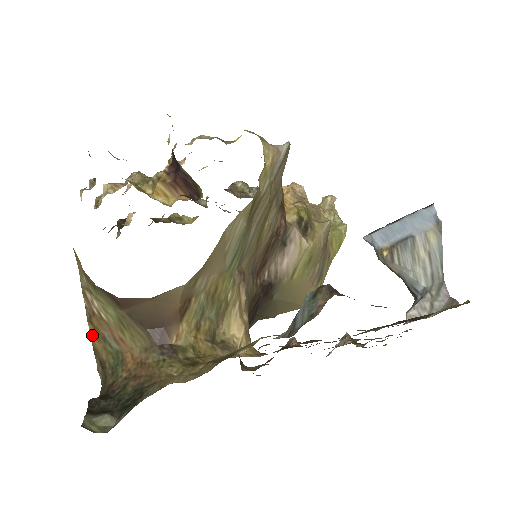
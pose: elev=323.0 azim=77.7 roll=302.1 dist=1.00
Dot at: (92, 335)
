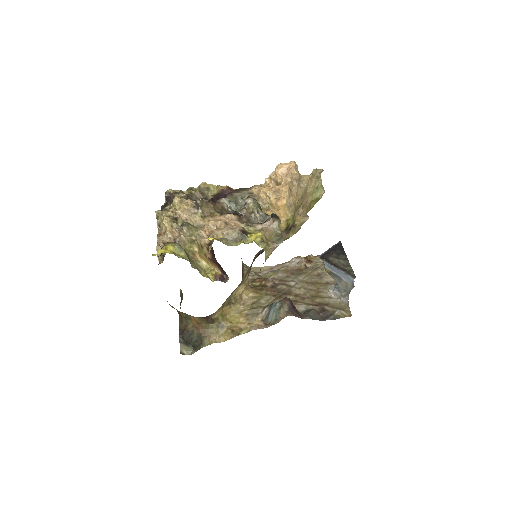
Dot at: occluded
